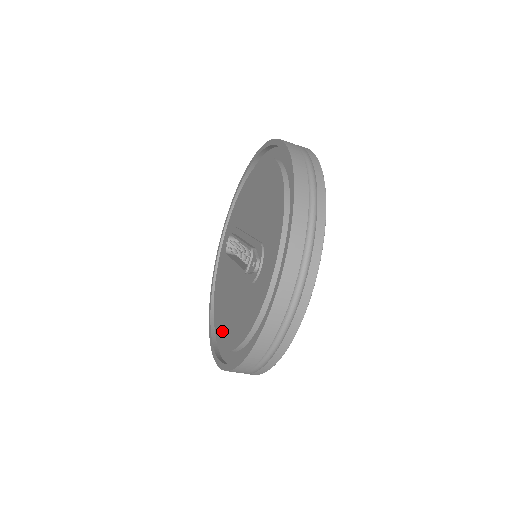
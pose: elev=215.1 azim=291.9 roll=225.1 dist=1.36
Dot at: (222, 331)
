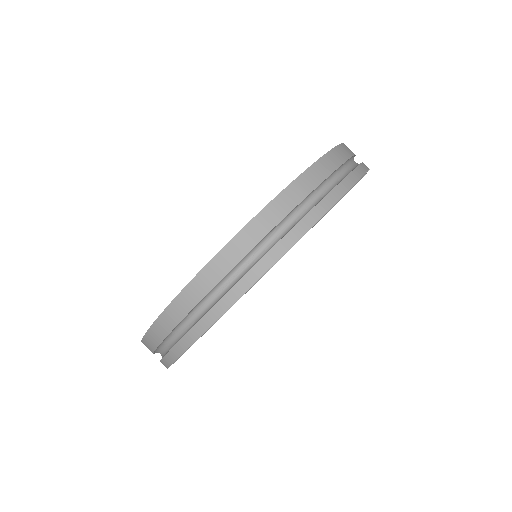
Dot at: occluded
